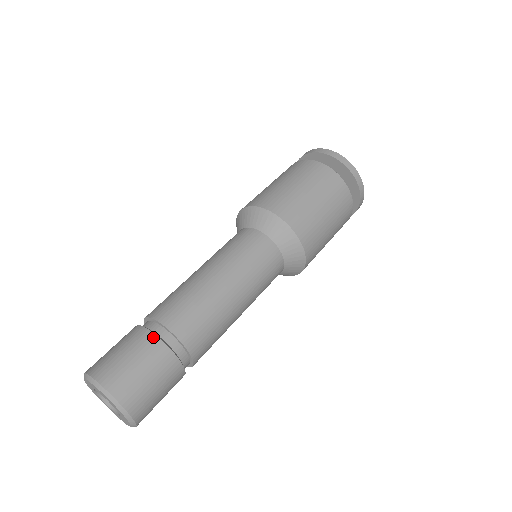
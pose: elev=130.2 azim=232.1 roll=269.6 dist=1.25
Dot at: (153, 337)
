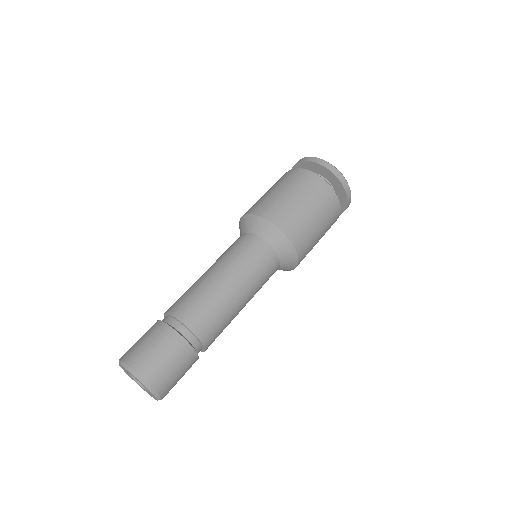
Dot at: (175, 334)
